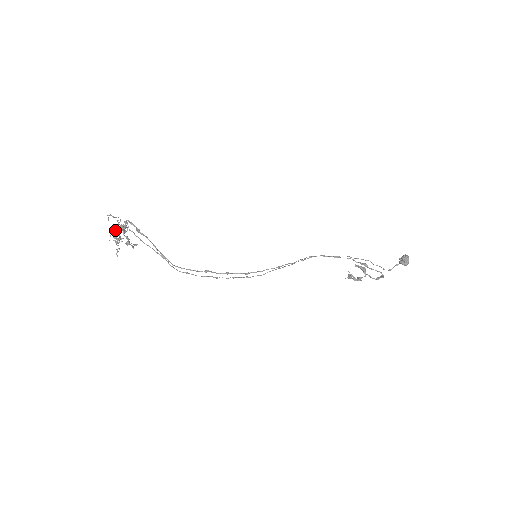
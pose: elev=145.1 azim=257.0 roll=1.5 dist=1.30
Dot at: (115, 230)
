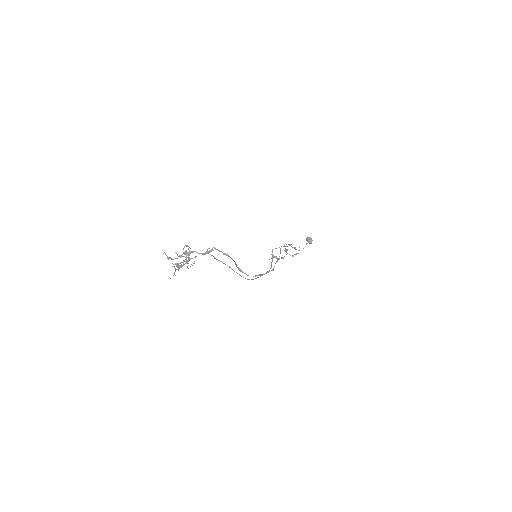
Dot at: (195, 257)
